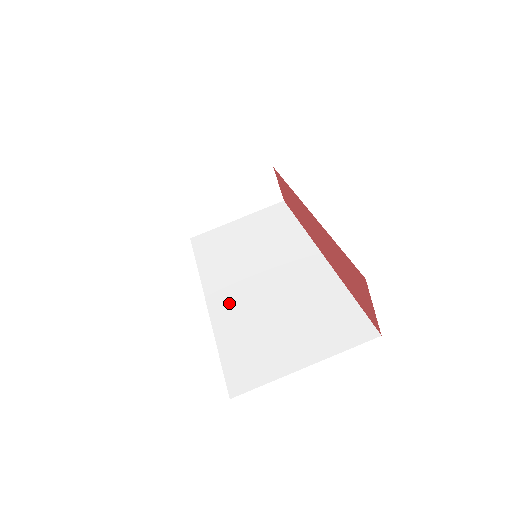
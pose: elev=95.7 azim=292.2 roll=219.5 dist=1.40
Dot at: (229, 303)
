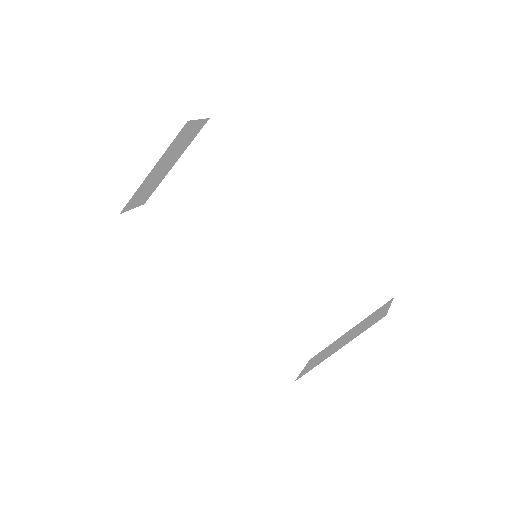
Dot at: (253, 285)
